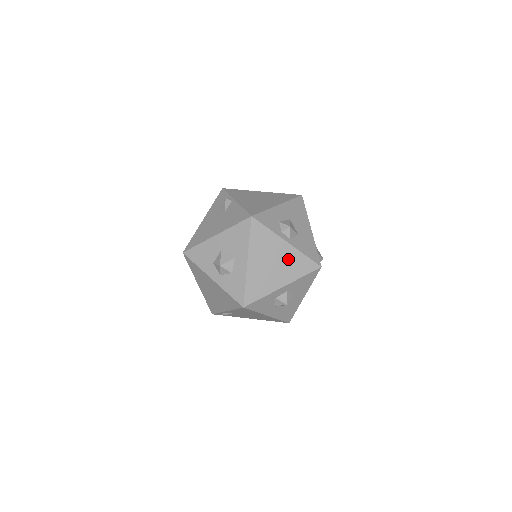
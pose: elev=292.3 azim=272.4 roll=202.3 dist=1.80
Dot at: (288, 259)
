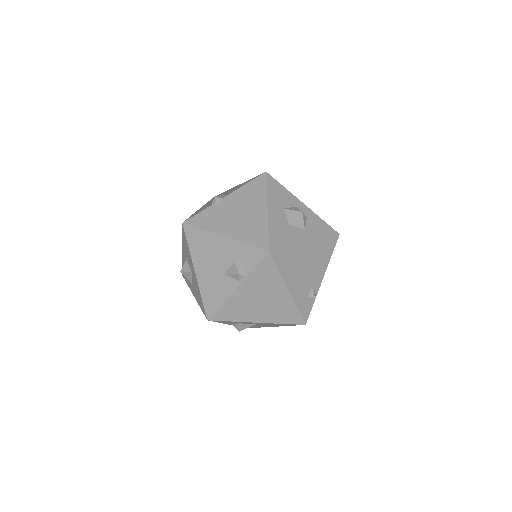
Dot at: occluded
